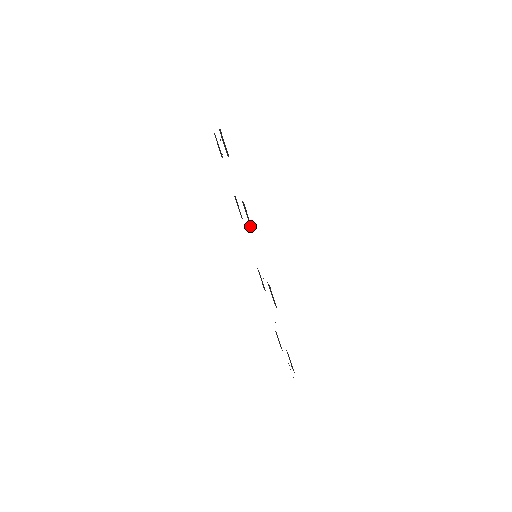
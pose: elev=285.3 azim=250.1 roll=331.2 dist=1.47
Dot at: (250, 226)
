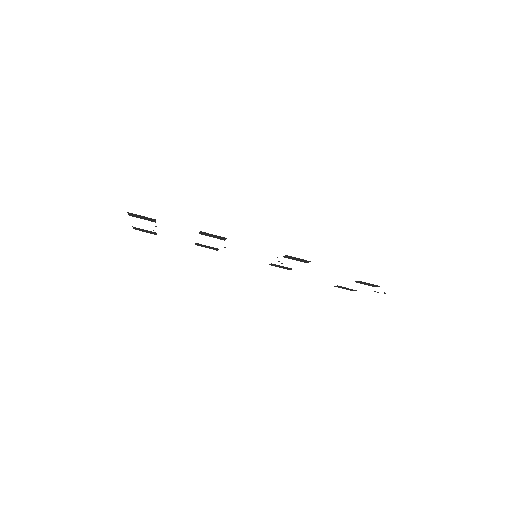
Dot at: (224, 240)
